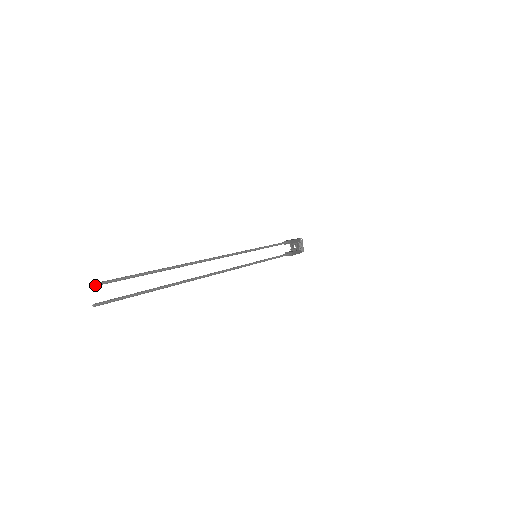
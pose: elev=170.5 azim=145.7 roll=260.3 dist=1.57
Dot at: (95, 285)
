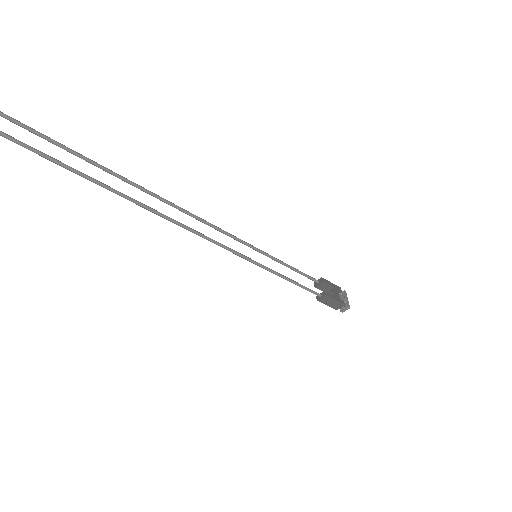
Dot at: out of frame
